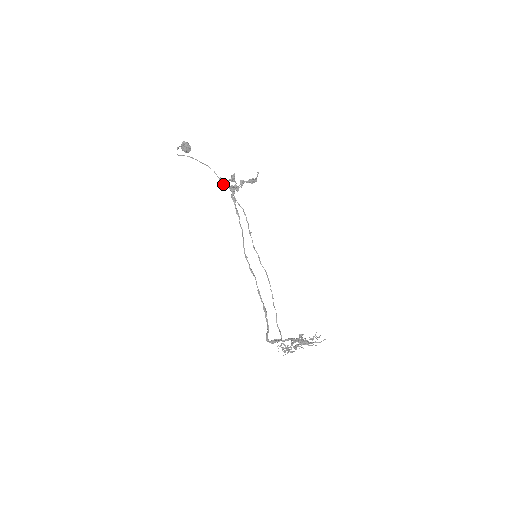
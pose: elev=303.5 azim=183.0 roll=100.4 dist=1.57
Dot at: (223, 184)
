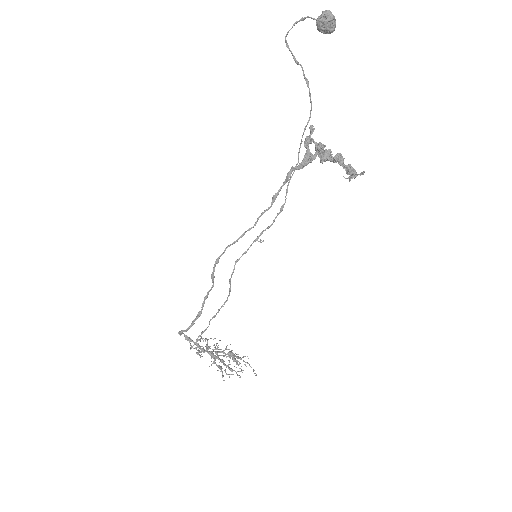
Dot at: (306, 138)
